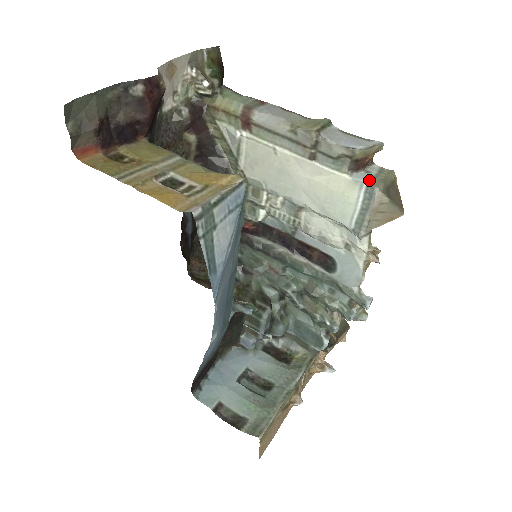
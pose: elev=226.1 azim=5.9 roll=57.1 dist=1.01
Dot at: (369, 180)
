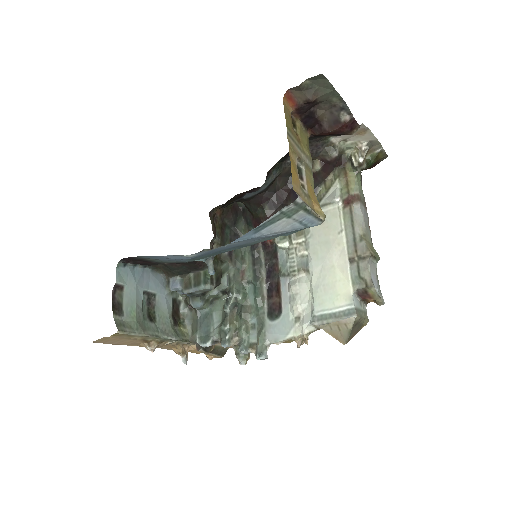
Dot at: (357, 307)
